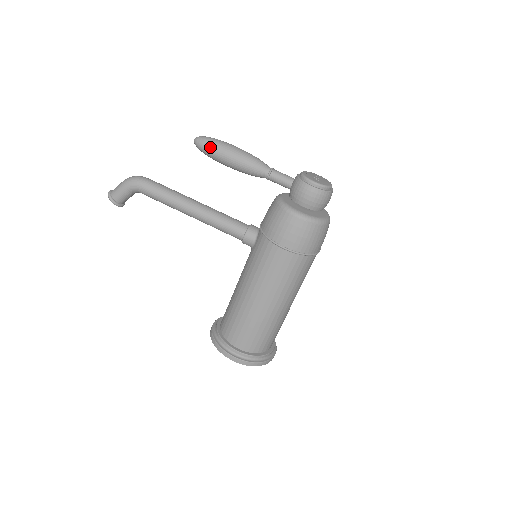
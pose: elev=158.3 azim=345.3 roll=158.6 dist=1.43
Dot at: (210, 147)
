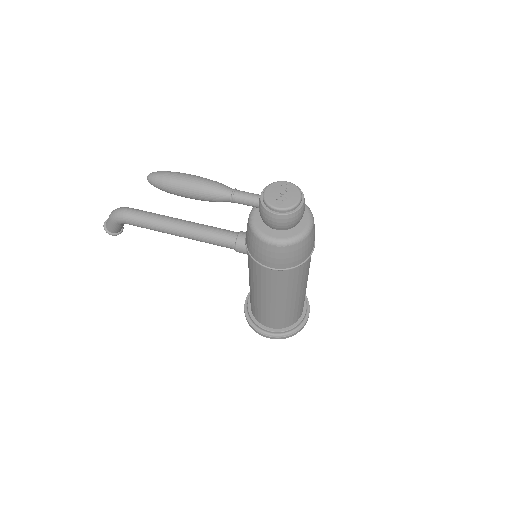
Dot at: (163, 187)
